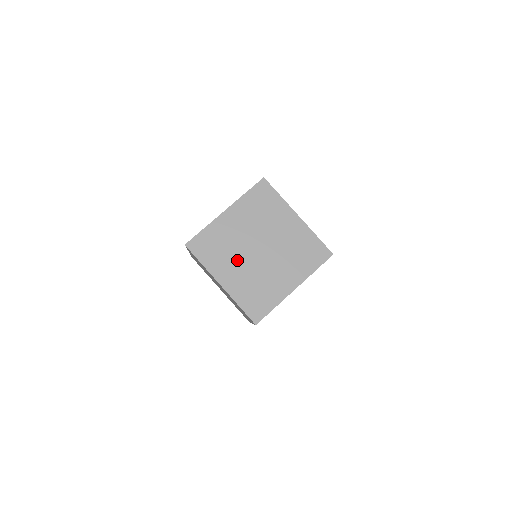
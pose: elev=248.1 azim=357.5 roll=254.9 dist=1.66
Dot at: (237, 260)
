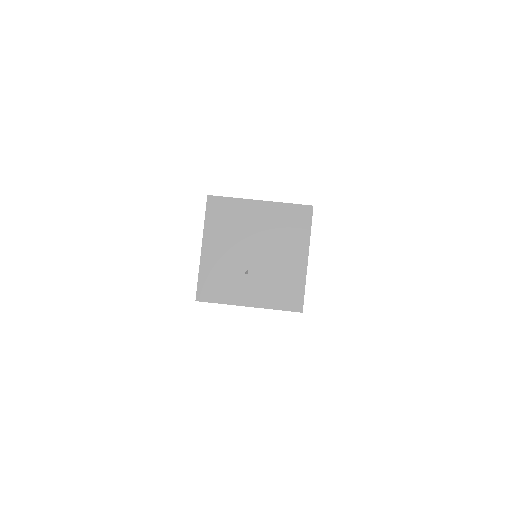
Dot at: (245, 277)
